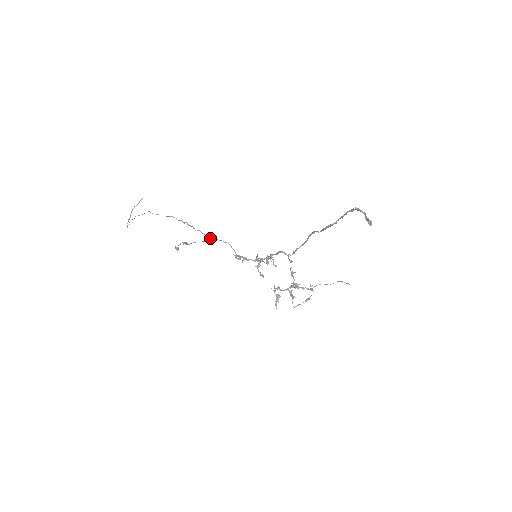
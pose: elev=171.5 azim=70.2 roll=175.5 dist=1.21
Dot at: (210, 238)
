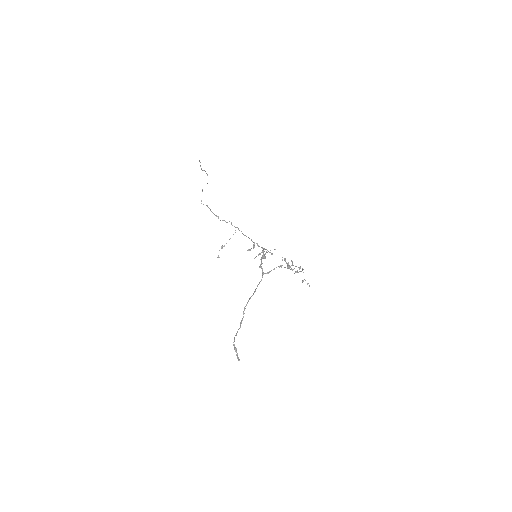
Dot at: occluded
